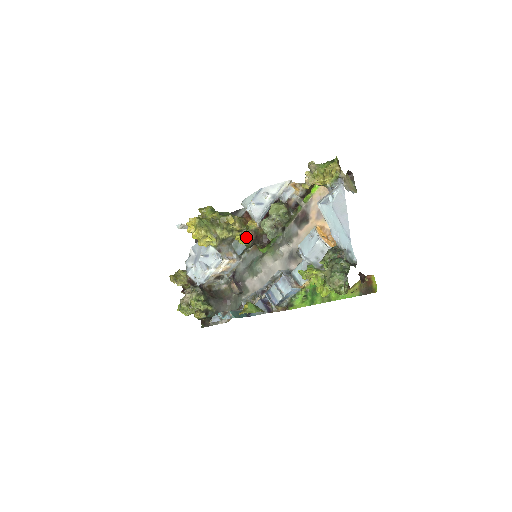
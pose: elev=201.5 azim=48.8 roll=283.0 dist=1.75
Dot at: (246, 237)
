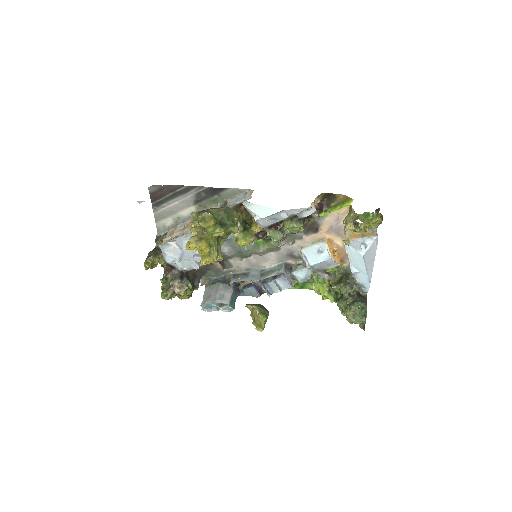
Dot at: occluded
